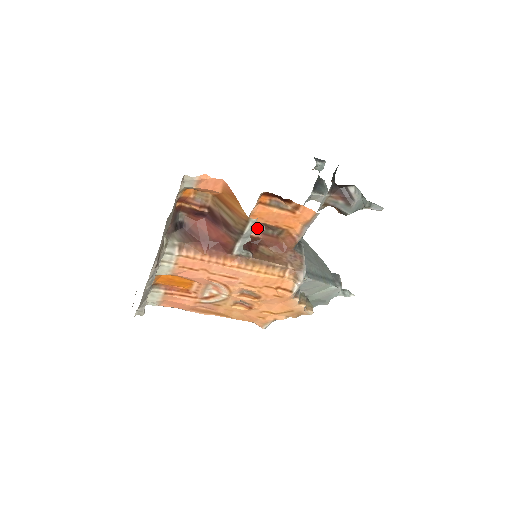
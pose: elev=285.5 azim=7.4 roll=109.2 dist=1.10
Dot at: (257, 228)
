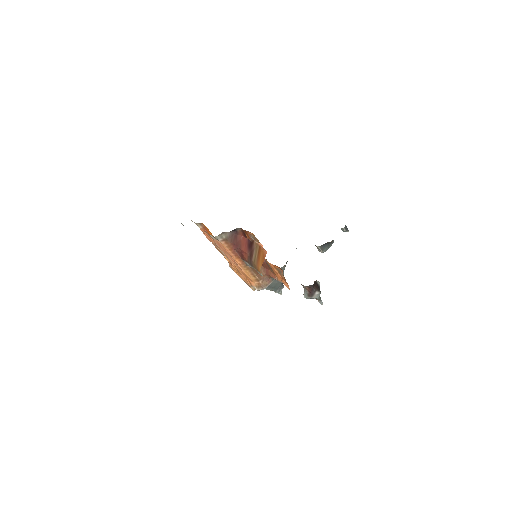
Dot at: occluded
